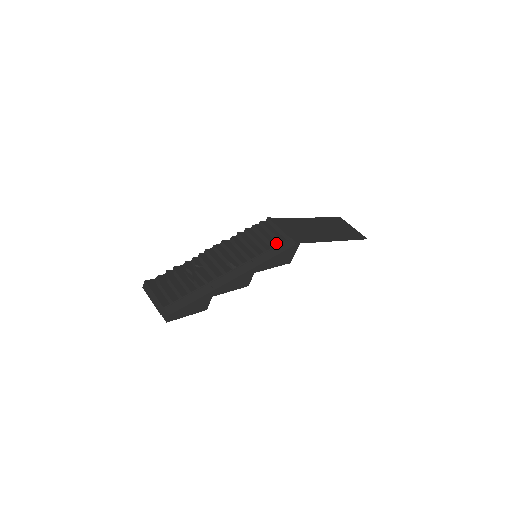
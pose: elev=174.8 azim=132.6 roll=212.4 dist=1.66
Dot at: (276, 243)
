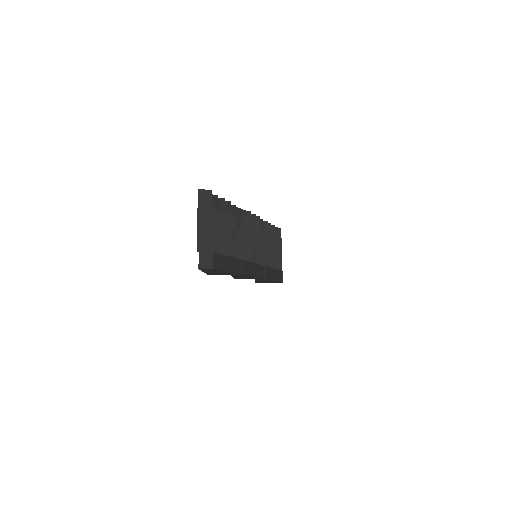
Dot at: occluded
